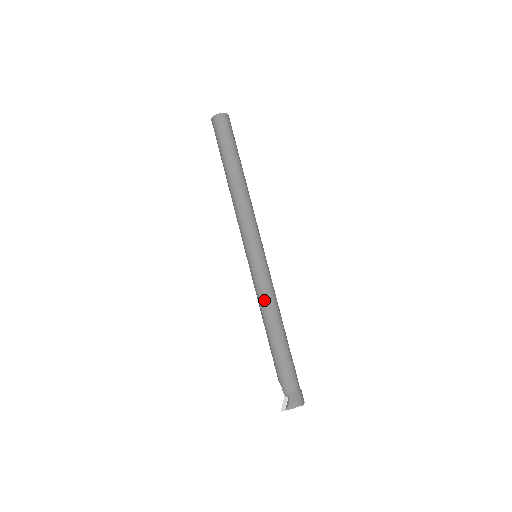
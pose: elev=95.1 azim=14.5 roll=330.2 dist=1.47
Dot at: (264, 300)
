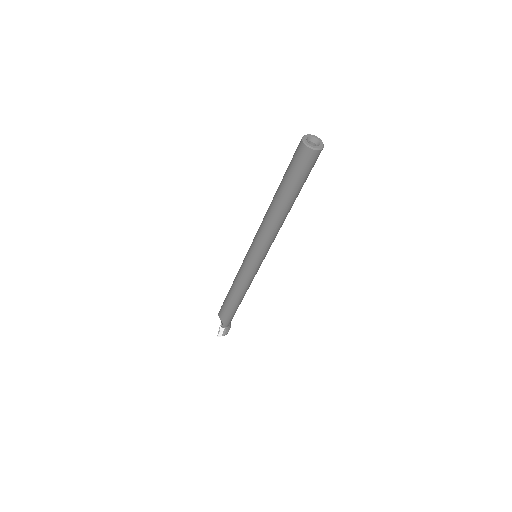
Dot at: (247, 287)
